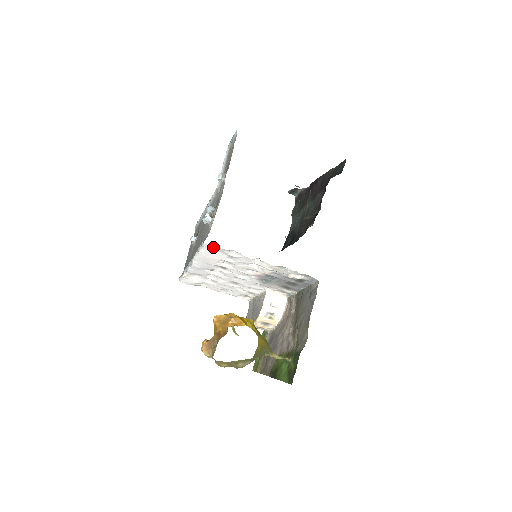
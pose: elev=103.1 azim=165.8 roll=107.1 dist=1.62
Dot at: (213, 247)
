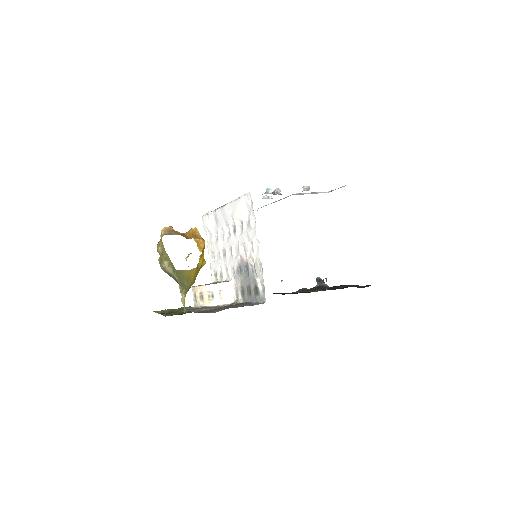
Dot at: (251, 202)
